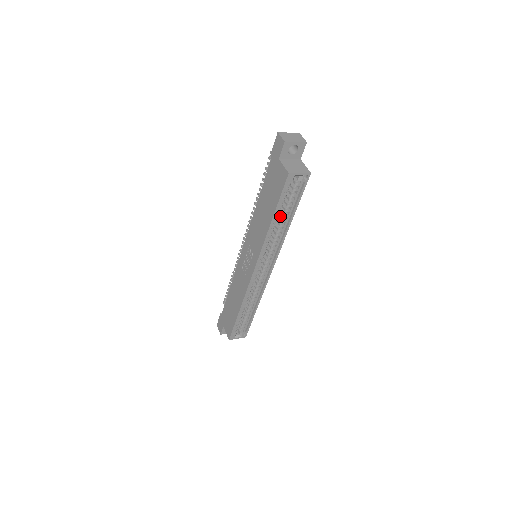
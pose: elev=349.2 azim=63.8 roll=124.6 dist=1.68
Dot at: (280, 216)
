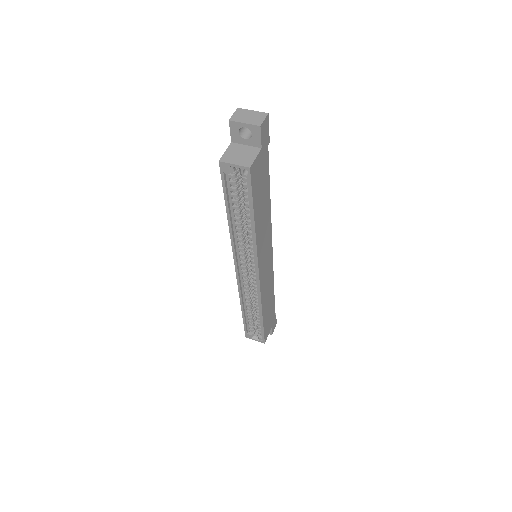
Dot at: occluded
